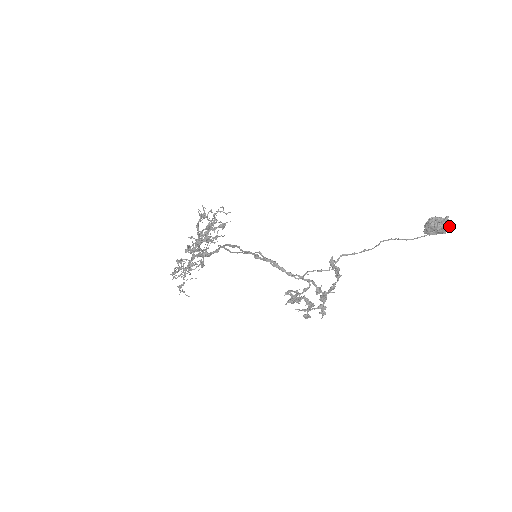
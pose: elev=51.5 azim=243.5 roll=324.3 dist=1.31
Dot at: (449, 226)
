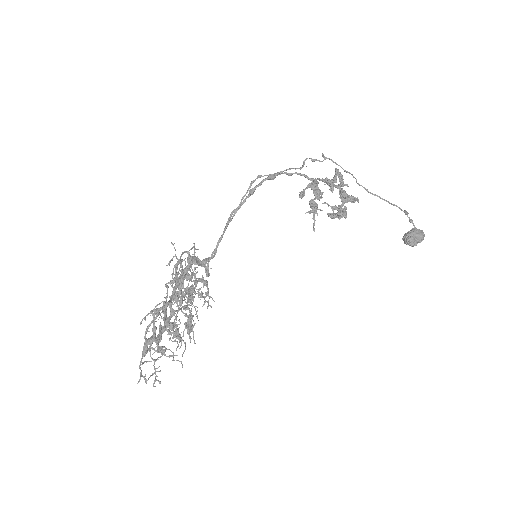
Dot at: (420, 230)
